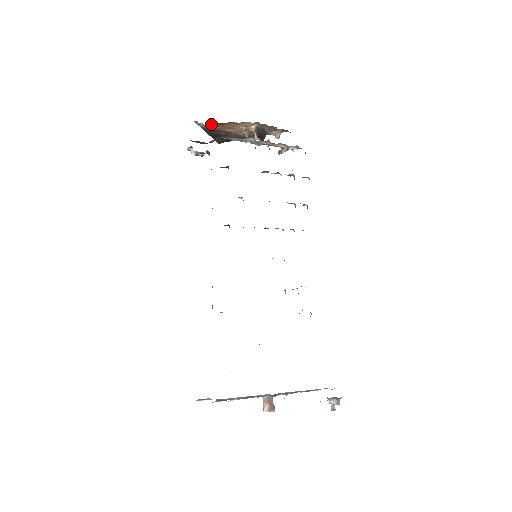
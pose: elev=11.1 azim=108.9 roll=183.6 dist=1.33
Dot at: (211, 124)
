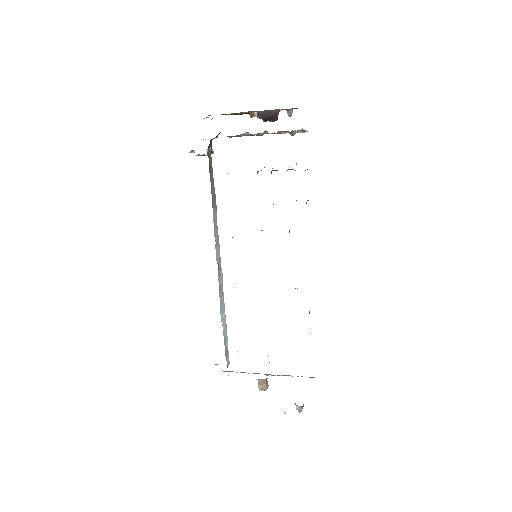
Dot at: occluded
